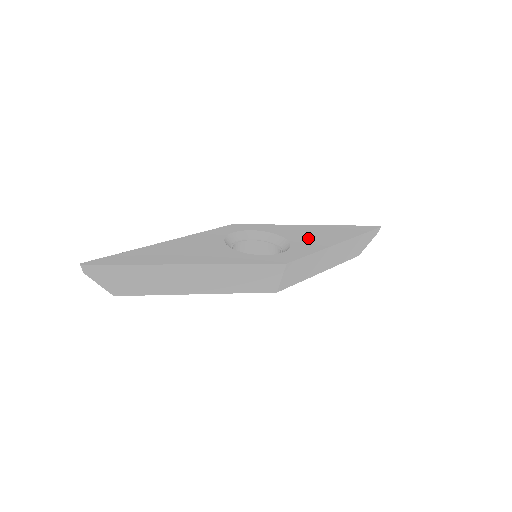
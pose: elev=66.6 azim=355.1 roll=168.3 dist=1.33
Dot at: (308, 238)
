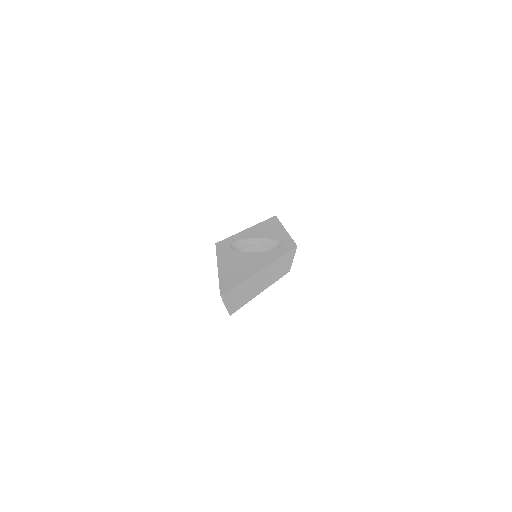
Dot at: (269, 233)
